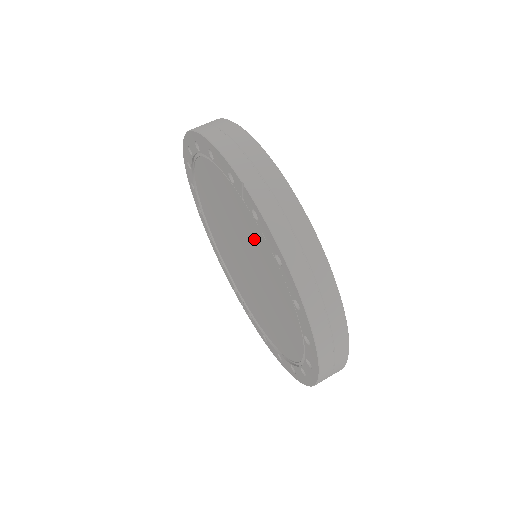
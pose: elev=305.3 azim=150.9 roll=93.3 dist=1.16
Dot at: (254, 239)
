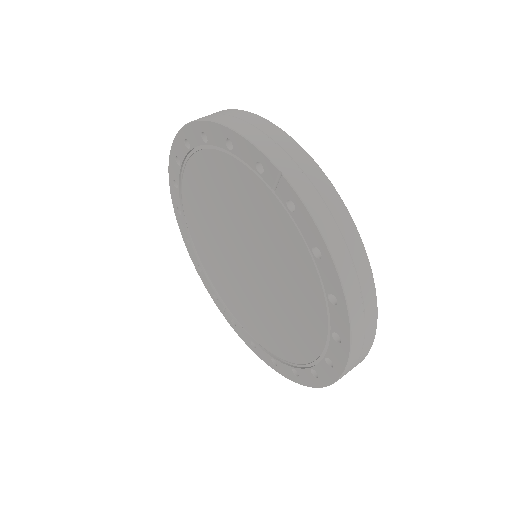
Dot at: (276, 234)
